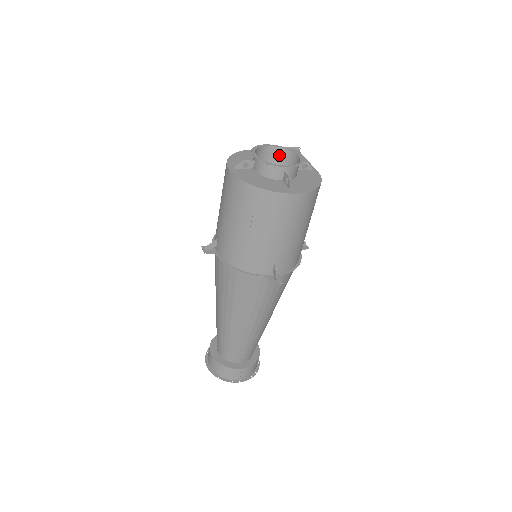
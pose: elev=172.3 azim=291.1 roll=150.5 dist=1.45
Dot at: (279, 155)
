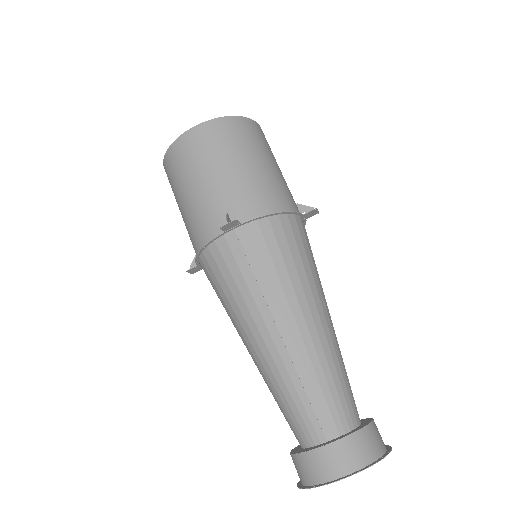
Dot at: occluded
